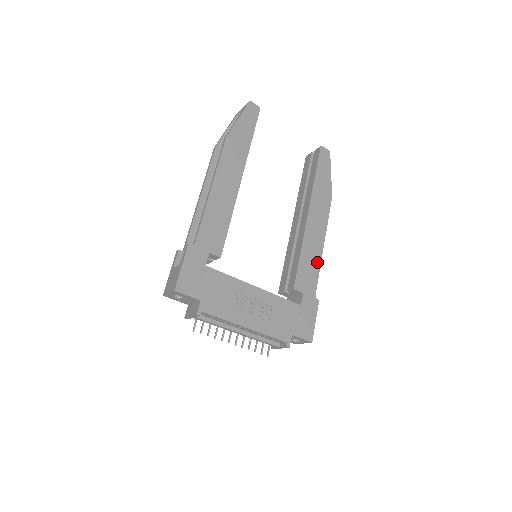
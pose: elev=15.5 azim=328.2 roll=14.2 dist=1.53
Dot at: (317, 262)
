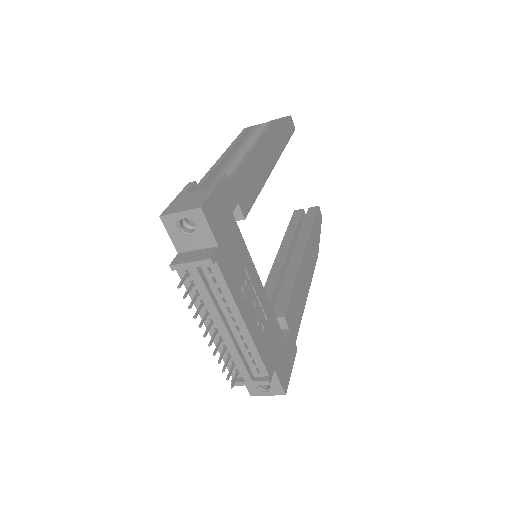
Dot at: (302, 306)
